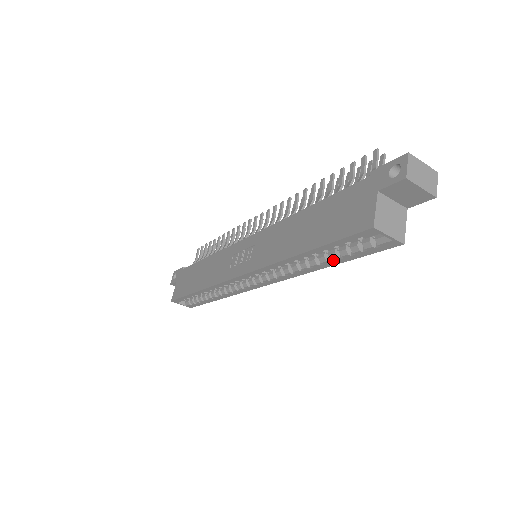
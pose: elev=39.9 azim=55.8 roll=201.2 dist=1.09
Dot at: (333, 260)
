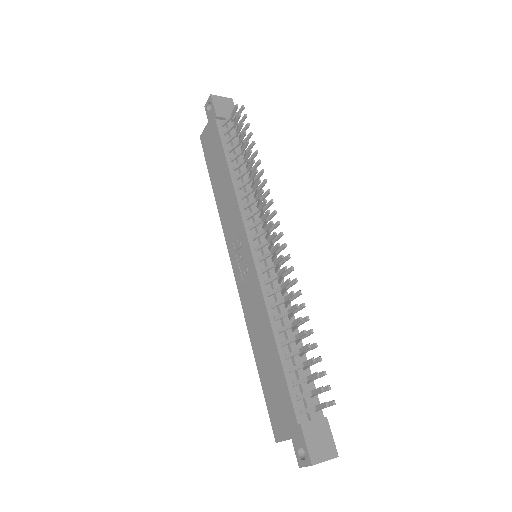
Dot at: occluded
